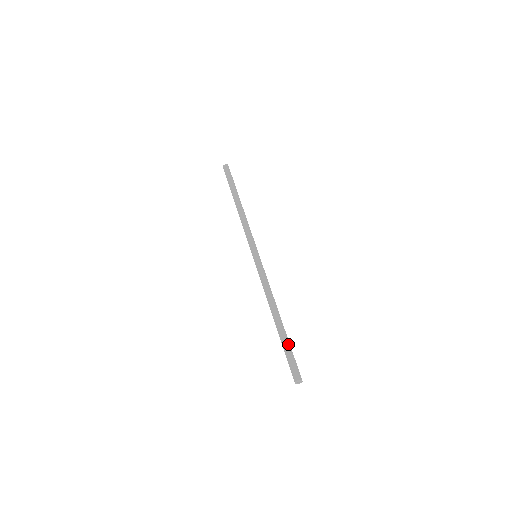
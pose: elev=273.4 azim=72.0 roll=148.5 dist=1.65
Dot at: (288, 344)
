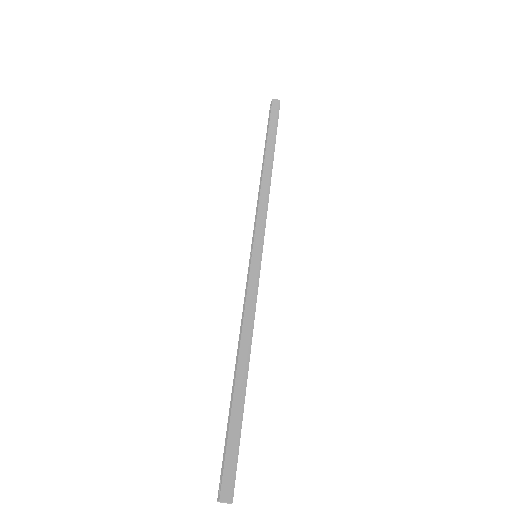
Dot at: (239, 429)
